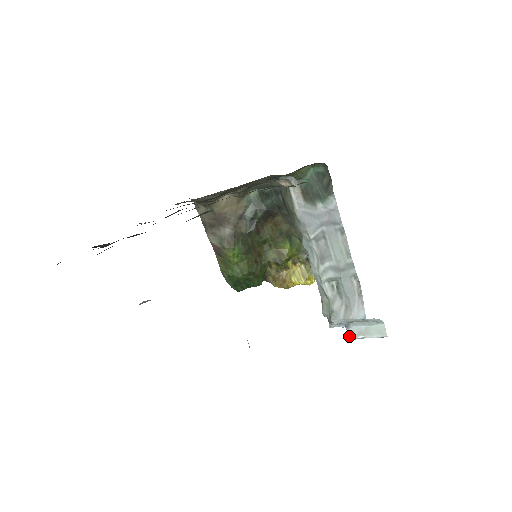
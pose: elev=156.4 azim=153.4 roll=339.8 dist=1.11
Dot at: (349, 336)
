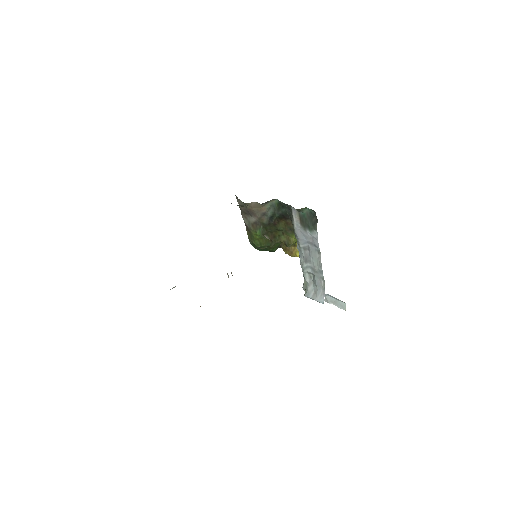
Dot at: (325, 300)
